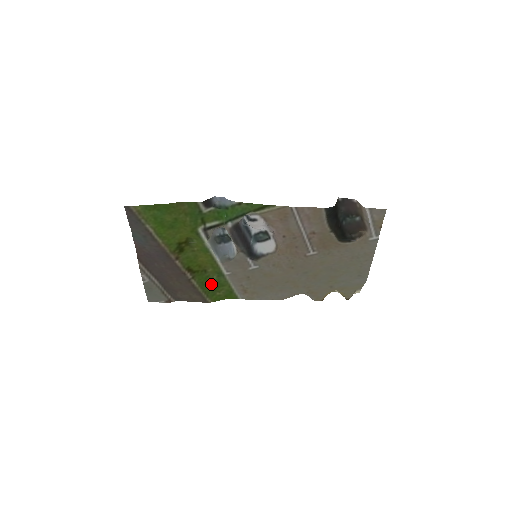
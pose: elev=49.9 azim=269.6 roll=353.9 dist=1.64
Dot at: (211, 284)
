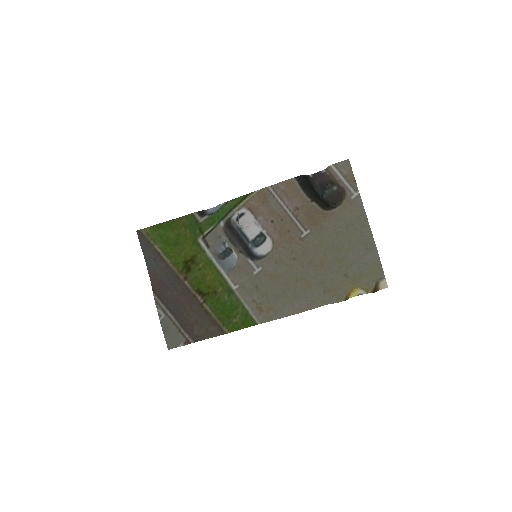
Dot at: (224, 308)
